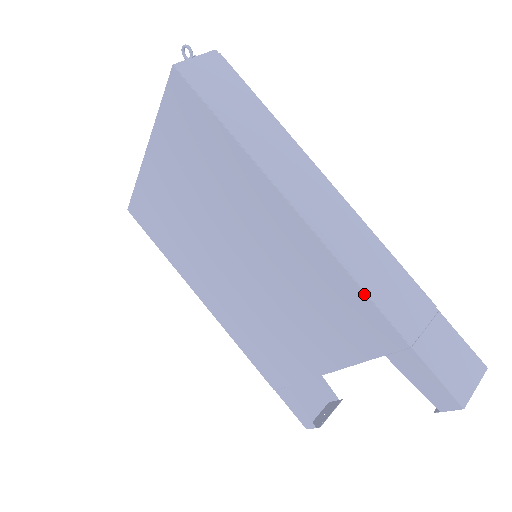
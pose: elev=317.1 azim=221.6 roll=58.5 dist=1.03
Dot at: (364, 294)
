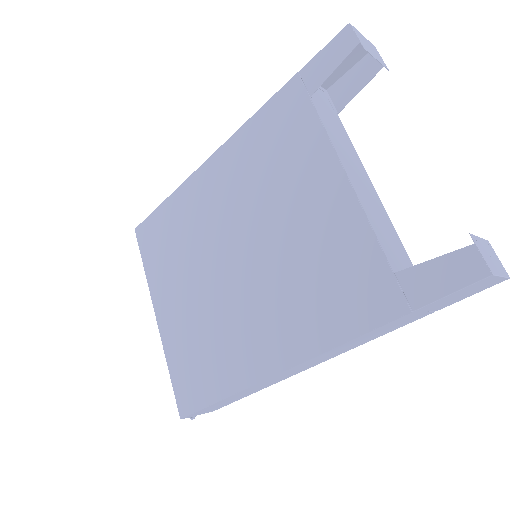
Dot at: (259, 110)
